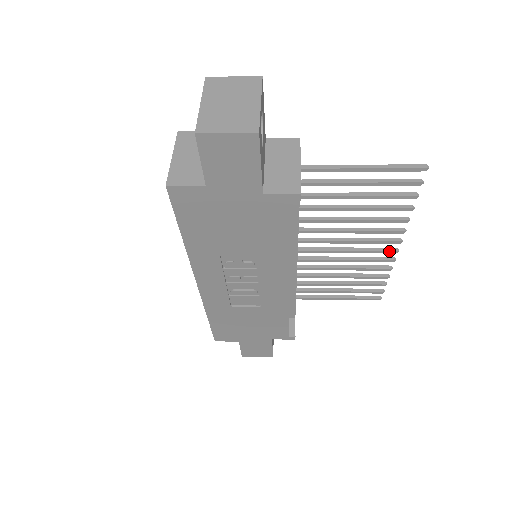
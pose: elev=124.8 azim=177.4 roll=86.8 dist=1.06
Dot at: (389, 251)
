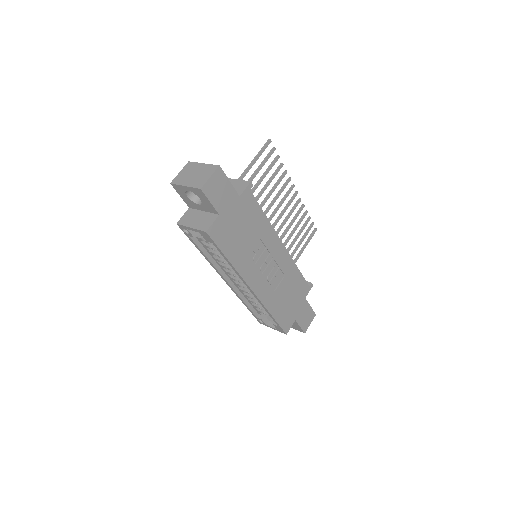
Dot at: (295, 196)
